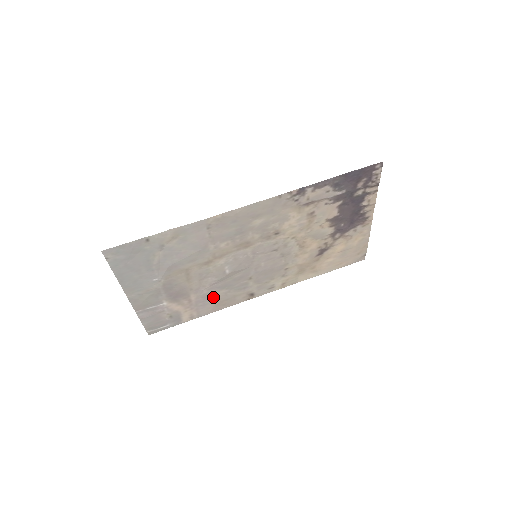
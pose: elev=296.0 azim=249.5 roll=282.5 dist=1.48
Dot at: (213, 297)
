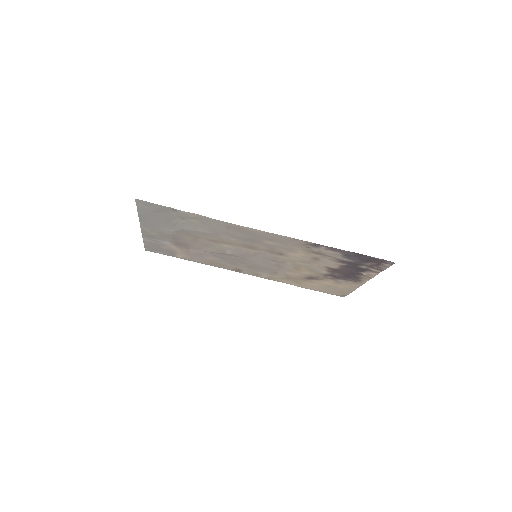
Dot at: (208, 257)
